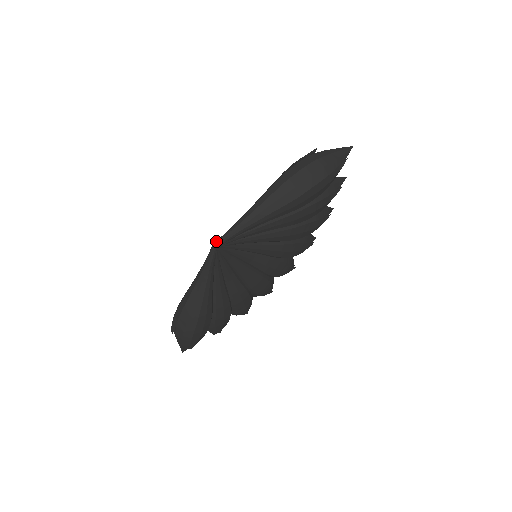
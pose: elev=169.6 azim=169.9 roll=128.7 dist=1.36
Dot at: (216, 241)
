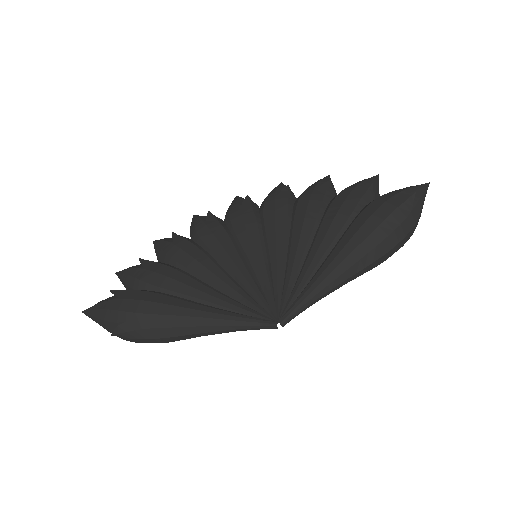
Dot at: (284, 322)
